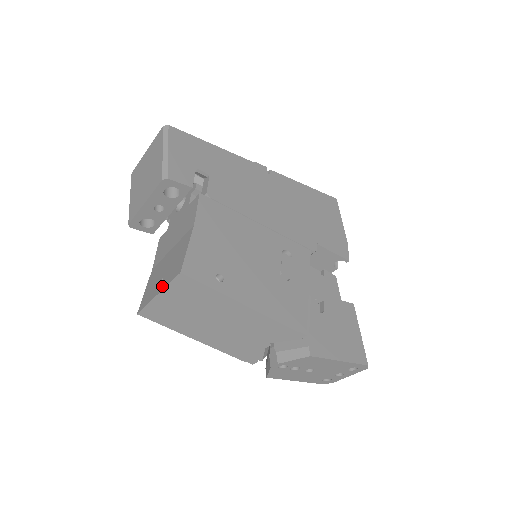
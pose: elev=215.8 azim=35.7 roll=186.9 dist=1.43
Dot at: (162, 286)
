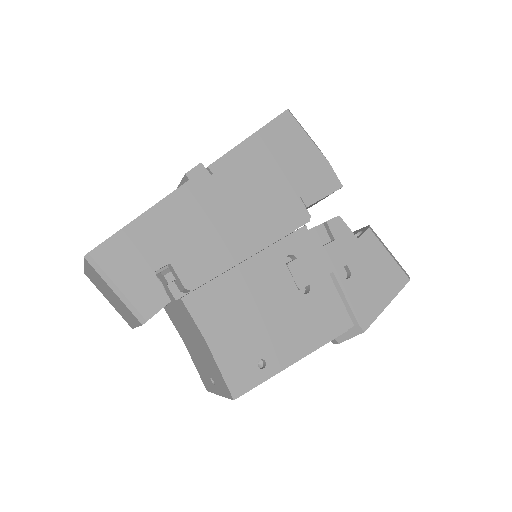
Dot at: (219, 391)
